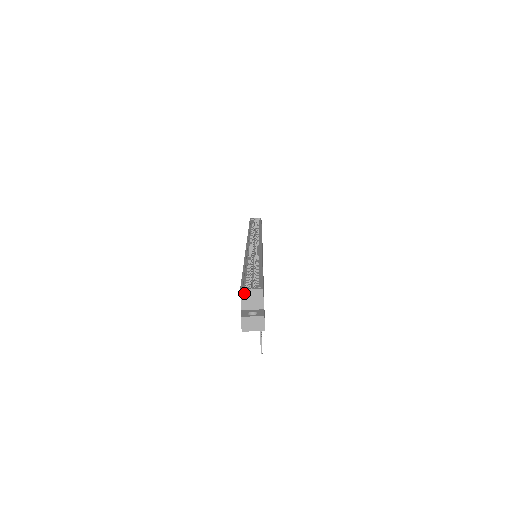
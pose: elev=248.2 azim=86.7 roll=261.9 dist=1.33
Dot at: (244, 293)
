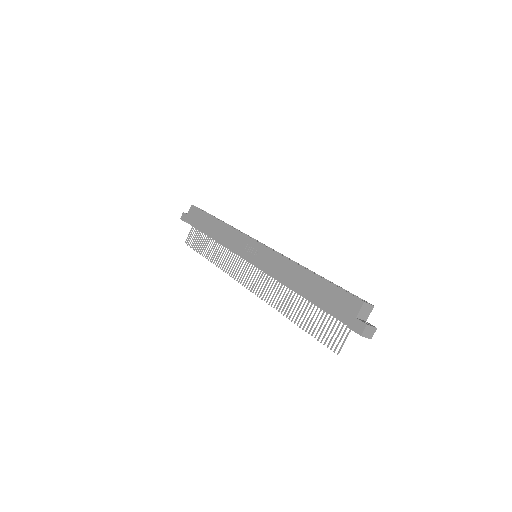
Dot at: (365, 305)
